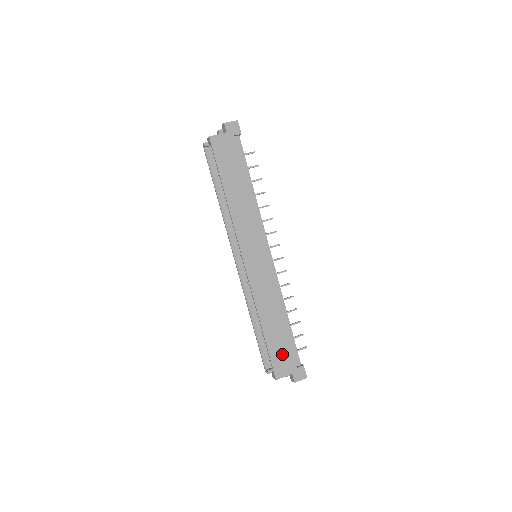
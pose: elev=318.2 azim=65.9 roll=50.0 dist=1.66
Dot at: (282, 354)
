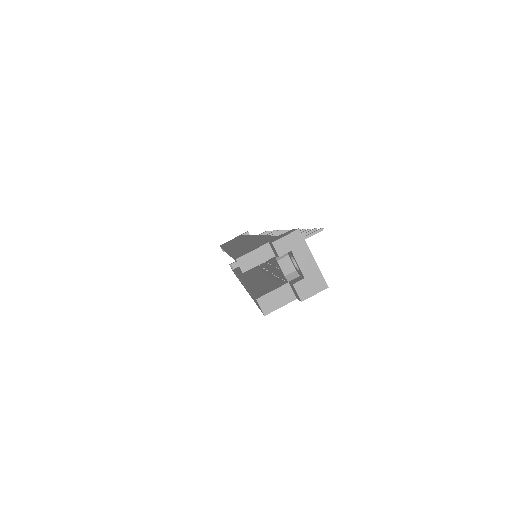
Dot at: occluded
